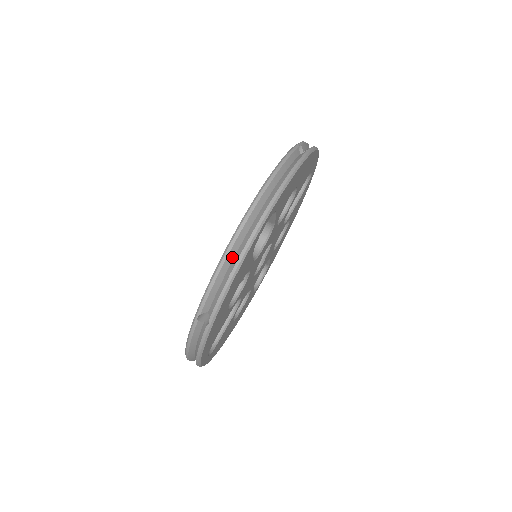
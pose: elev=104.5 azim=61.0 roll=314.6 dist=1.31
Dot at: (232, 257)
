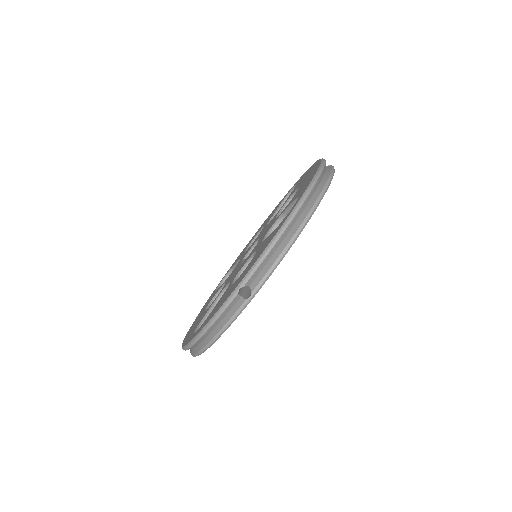
Dot at: occluded
